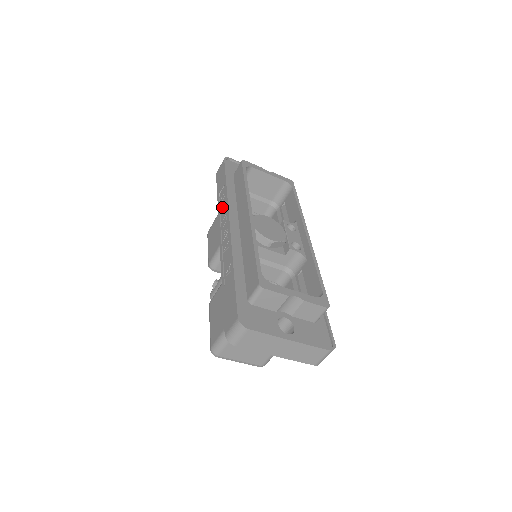
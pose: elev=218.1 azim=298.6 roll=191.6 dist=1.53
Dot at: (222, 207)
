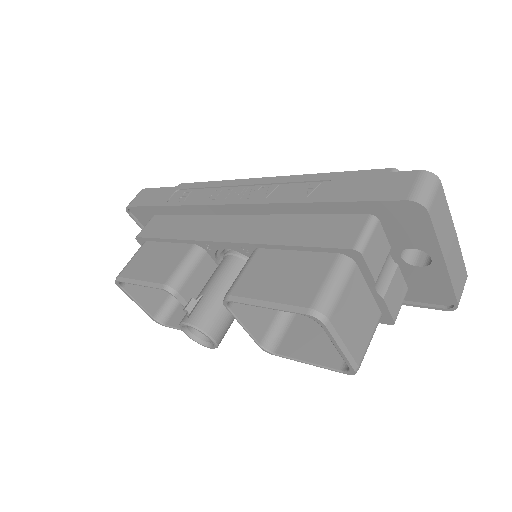
Dot at: (195, 197)
